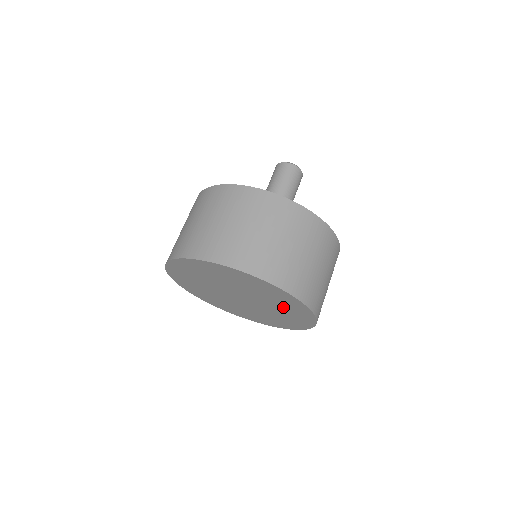
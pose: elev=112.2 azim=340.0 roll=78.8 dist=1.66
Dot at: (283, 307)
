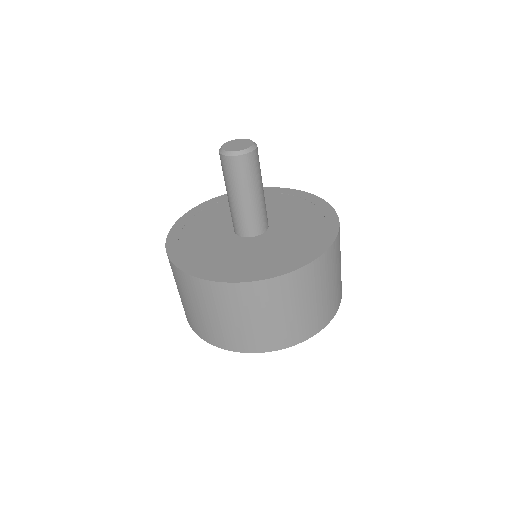
Dot at: occluded
